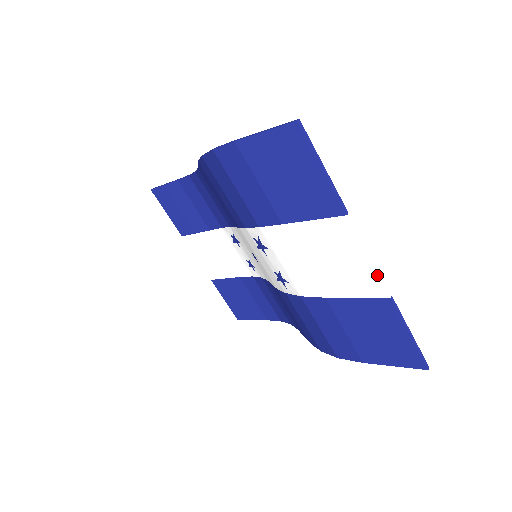
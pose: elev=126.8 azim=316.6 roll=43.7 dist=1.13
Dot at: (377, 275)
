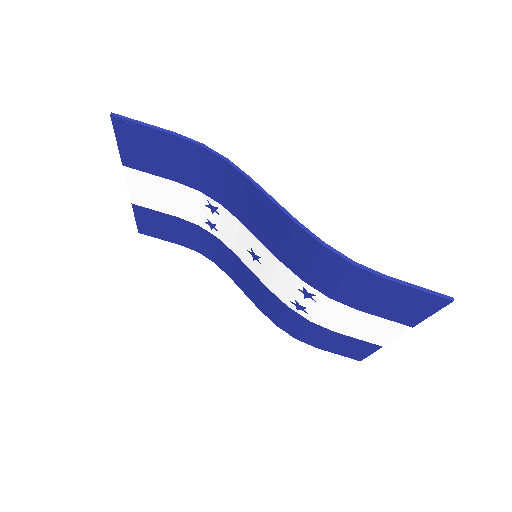
Dot at: occluded
